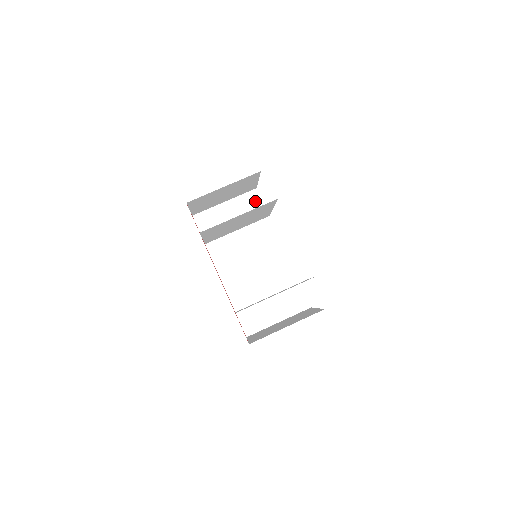
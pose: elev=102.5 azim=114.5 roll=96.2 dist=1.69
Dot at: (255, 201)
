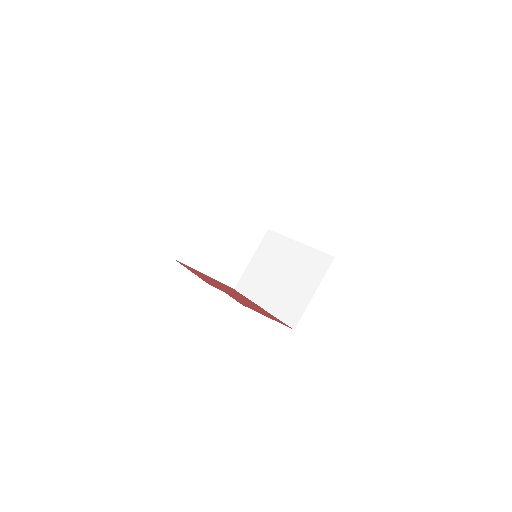
Dot at: occluded
